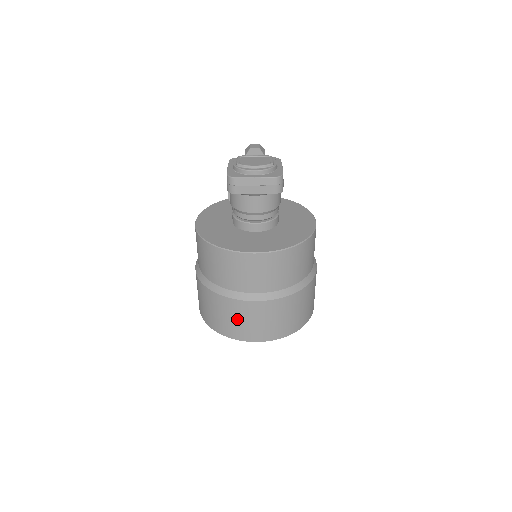
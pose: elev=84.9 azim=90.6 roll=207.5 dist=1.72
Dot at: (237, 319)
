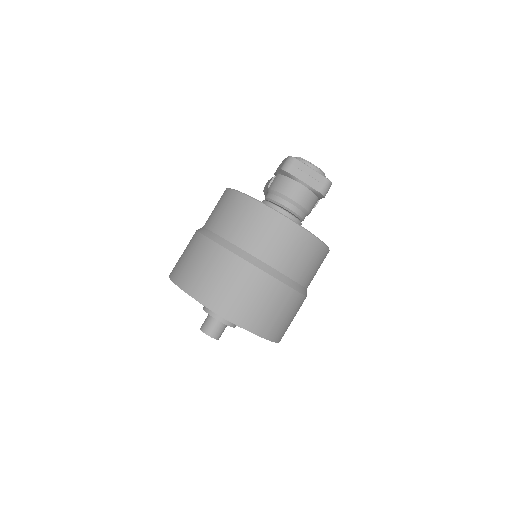
Dot at: (227, 282)
